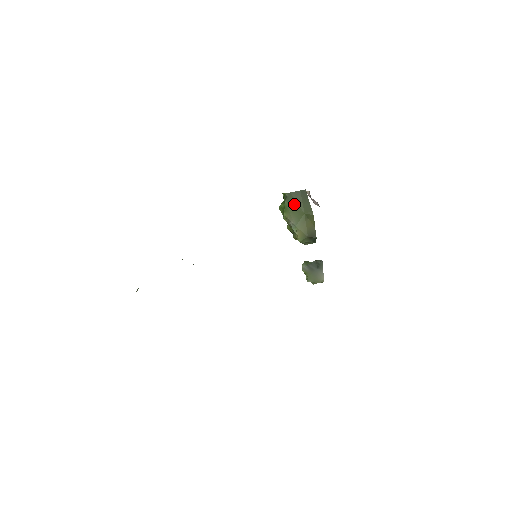
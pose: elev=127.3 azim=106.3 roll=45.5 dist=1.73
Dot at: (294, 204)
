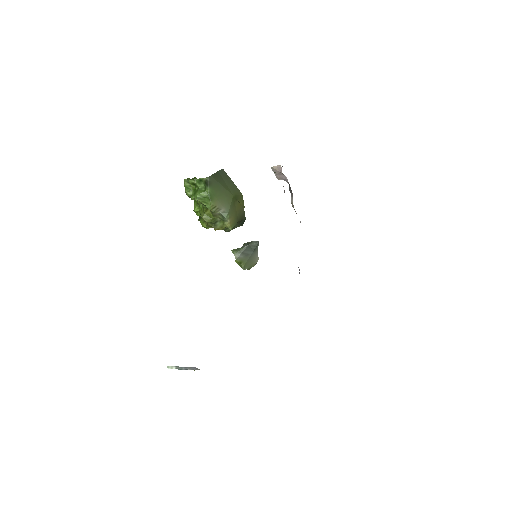
Dot at: (219, 188)
